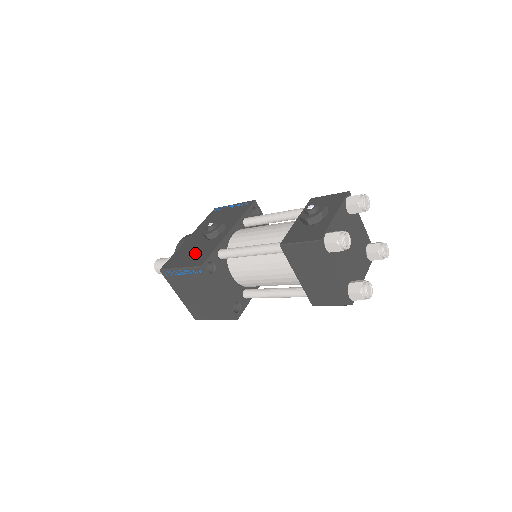
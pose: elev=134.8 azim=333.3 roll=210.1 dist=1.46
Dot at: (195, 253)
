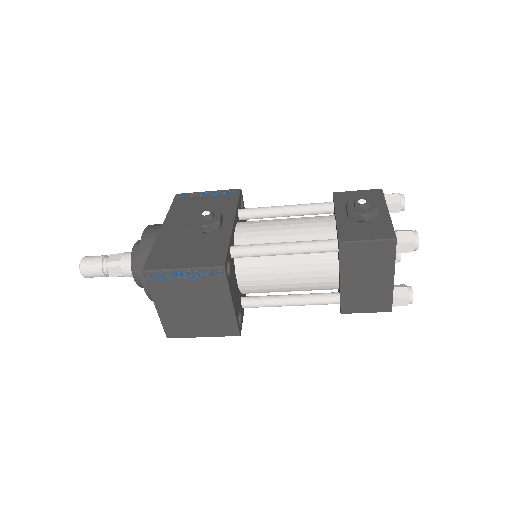
Dot at: (196, 249)
